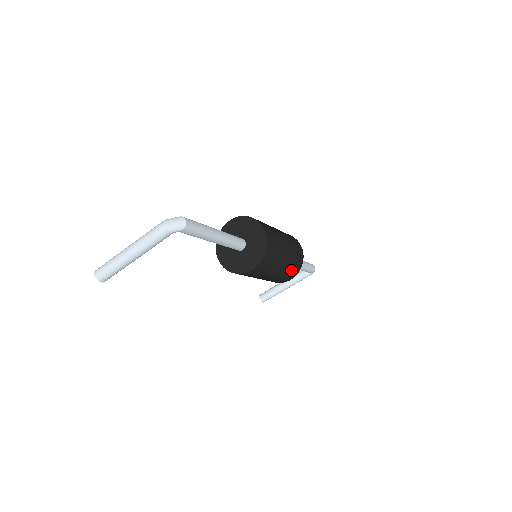
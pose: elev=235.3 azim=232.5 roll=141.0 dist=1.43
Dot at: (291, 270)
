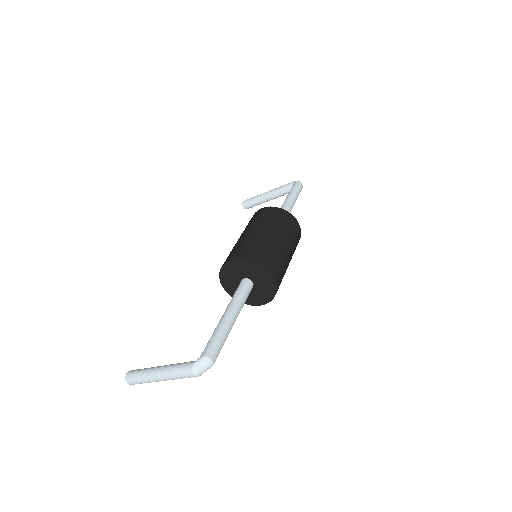
Dot at: occluded
